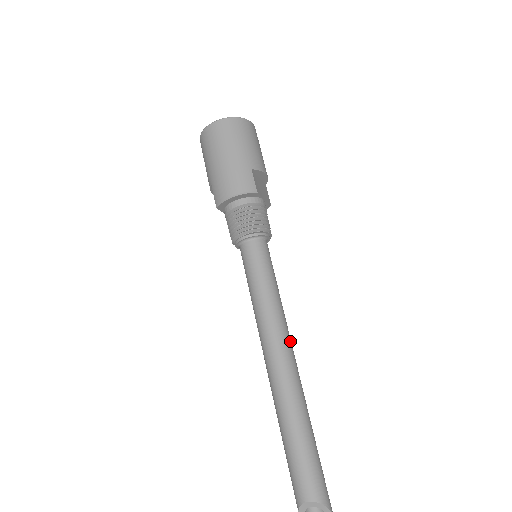
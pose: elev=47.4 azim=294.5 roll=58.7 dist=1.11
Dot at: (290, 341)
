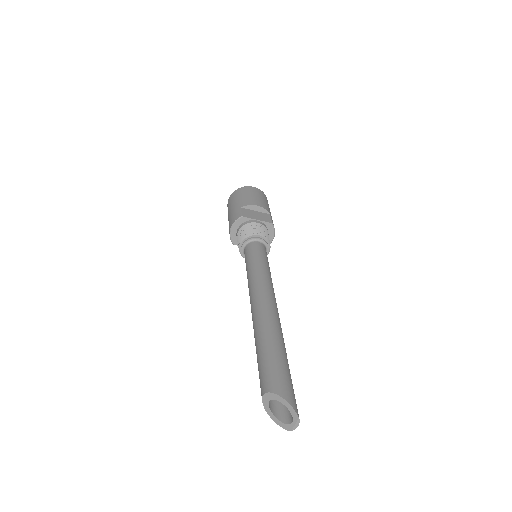
Dot at: (266, 291)
